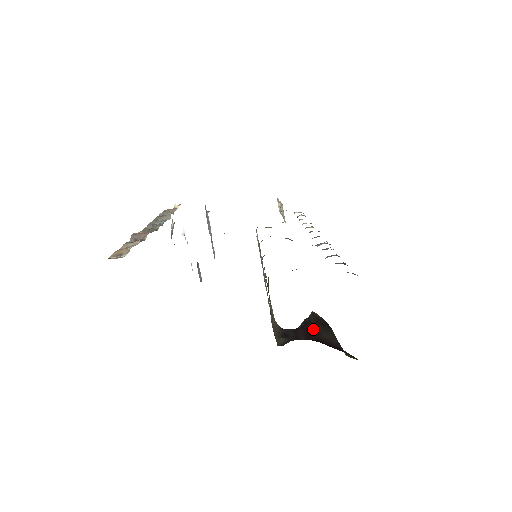
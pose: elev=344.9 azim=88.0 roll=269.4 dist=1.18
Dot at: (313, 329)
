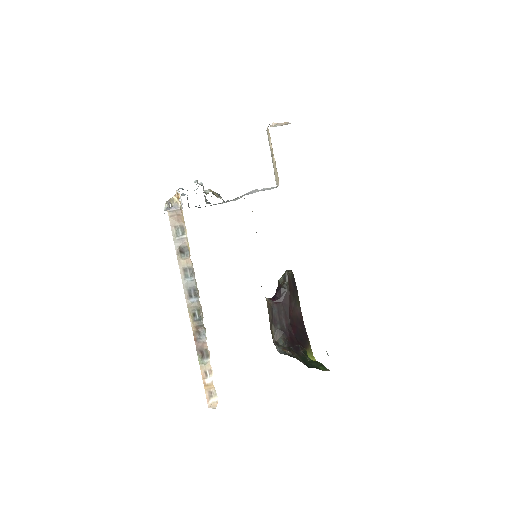
Dot at: (288, 304)
